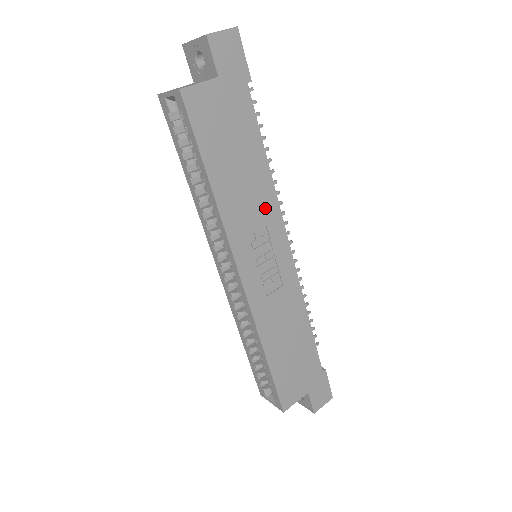
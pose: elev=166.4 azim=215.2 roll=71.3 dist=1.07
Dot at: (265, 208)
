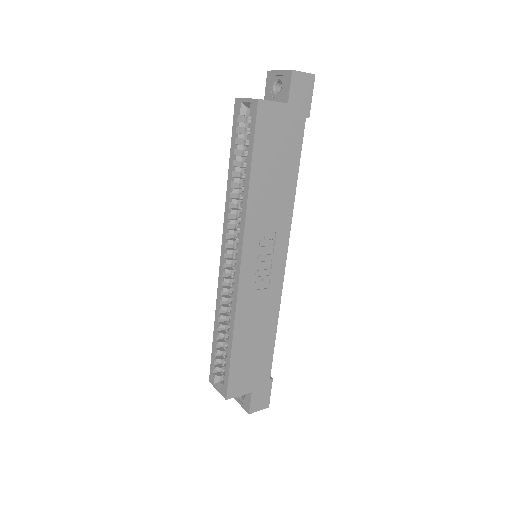
Dot at: (281, 218)
